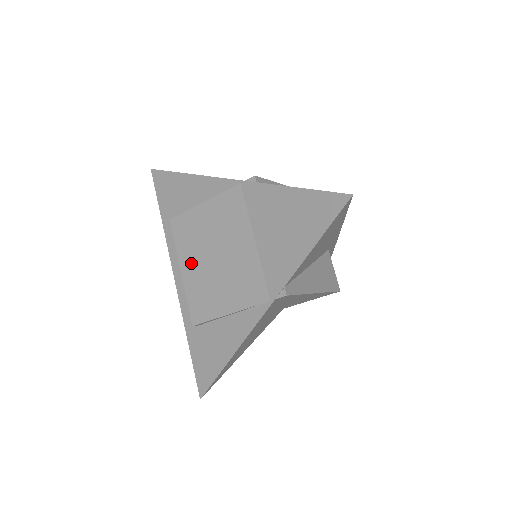
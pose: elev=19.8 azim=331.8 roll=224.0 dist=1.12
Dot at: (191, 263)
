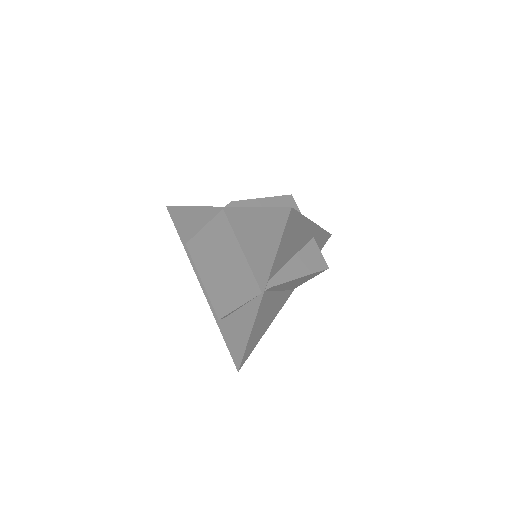
Dot at: (207, 274)
